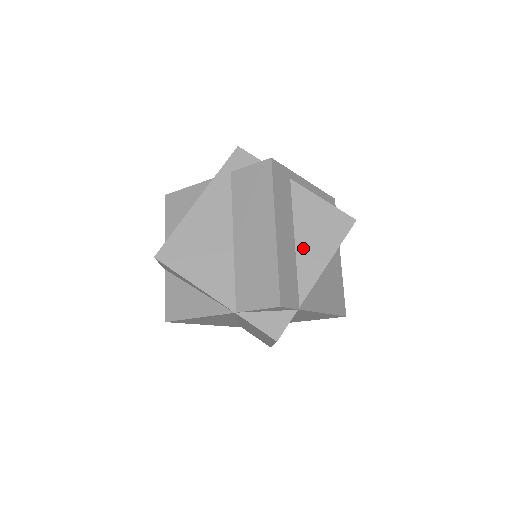
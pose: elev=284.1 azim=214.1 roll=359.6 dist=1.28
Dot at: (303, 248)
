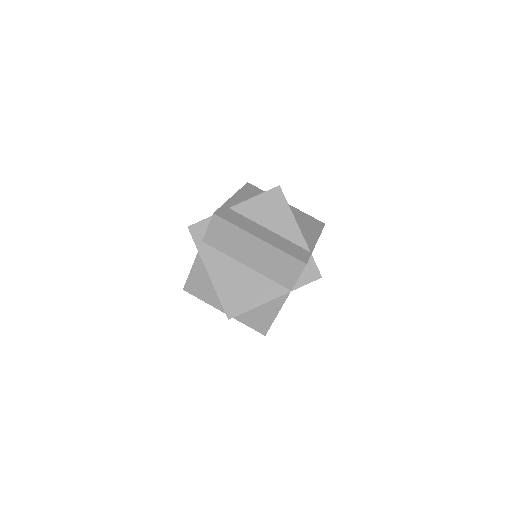
Dot at: (277, 228)
